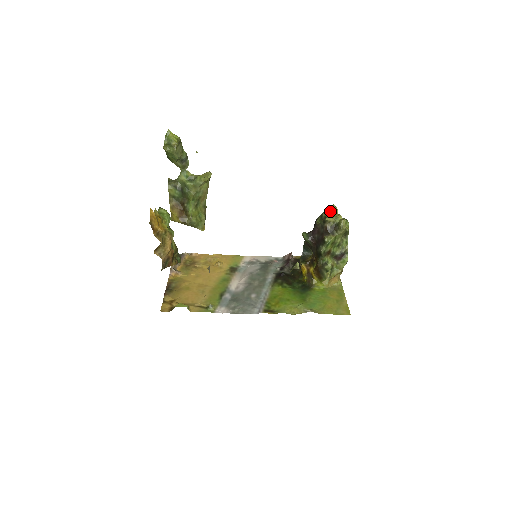
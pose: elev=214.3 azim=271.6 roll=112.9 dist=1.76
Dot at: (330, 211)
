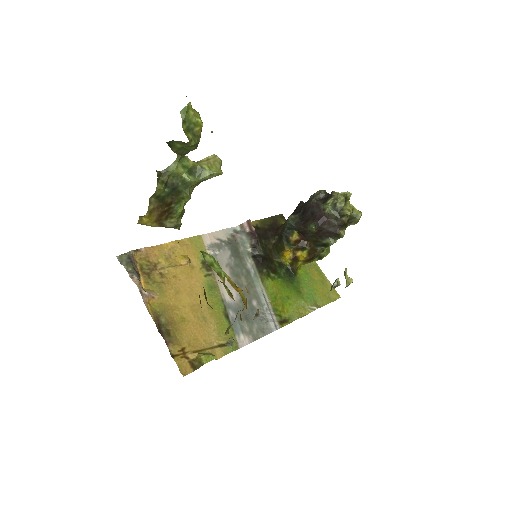
Dot at: (345, 200)
